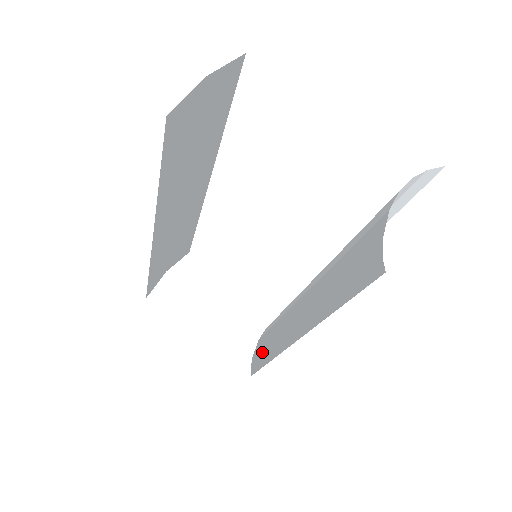
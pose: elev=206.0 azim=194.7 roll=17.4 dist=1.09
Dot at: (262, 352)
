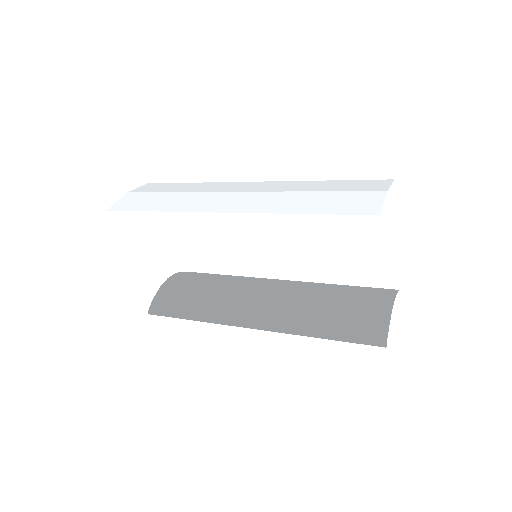
Dot at: (181, 306)
